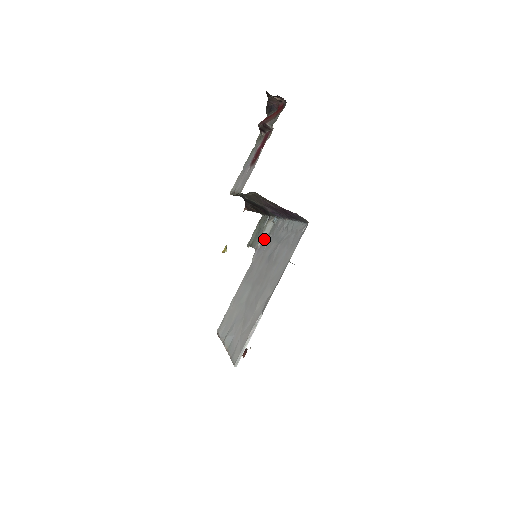
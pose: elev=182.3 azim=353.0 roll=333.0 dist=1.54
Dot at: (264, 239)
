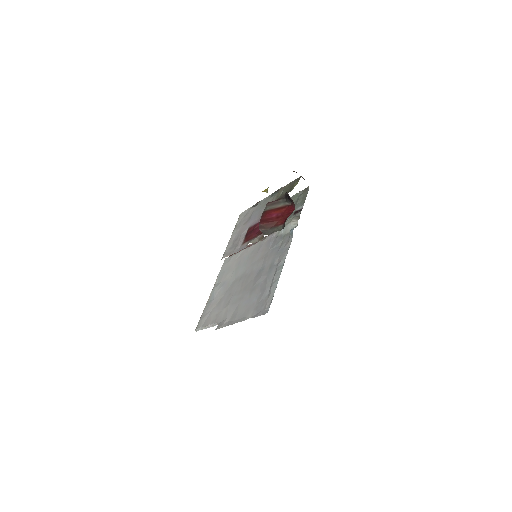
Dot at: (280, 234)
